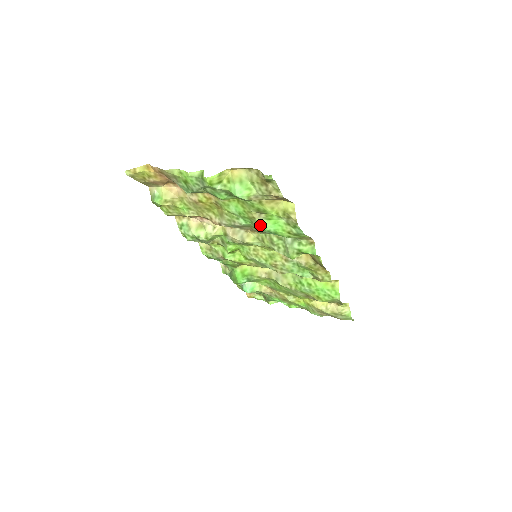
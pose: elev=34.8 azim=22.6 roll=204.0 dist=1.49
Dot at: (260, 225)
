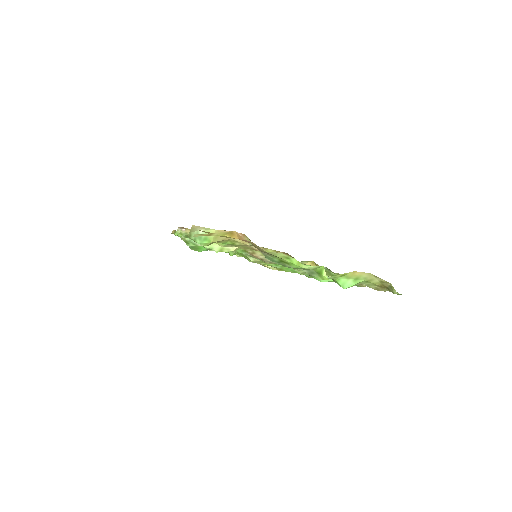
Dot at: occluded
